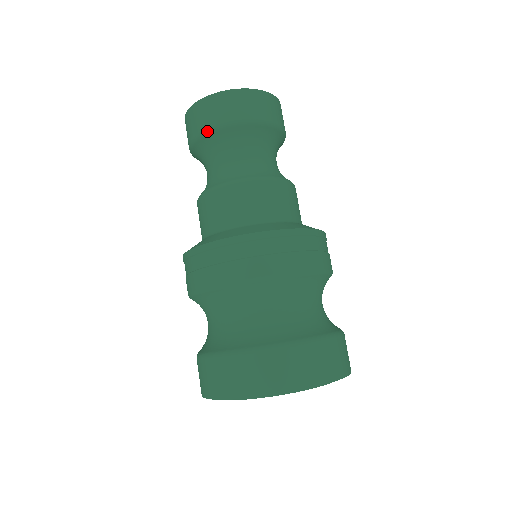
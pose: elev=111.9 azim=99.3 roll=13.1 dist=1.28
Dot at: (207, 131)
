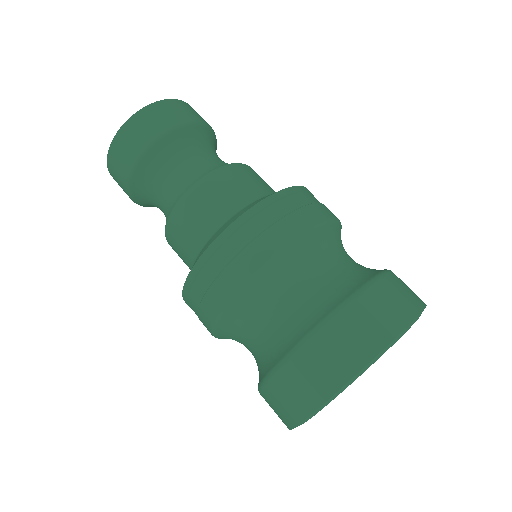
Dot at: (167, 132)
